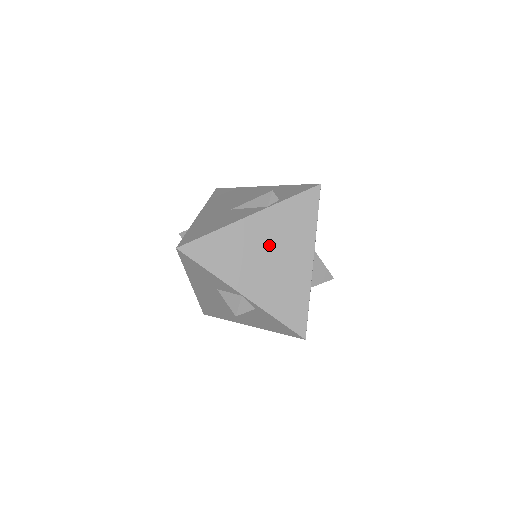
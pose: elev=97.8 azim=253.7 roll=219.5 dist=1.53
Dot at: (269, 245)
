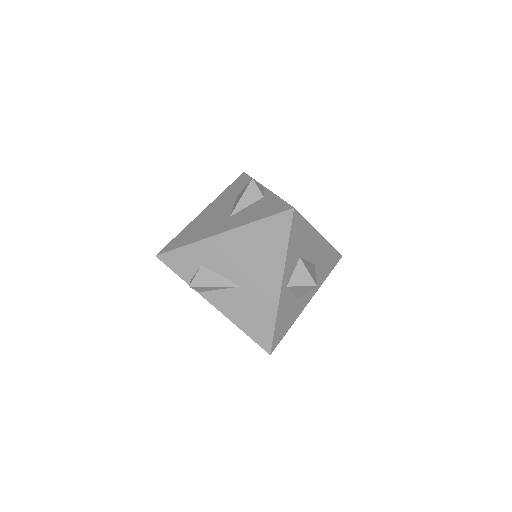
Dot at: occluded
